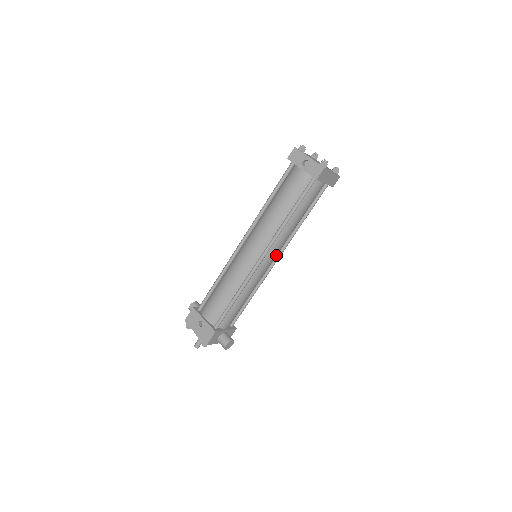
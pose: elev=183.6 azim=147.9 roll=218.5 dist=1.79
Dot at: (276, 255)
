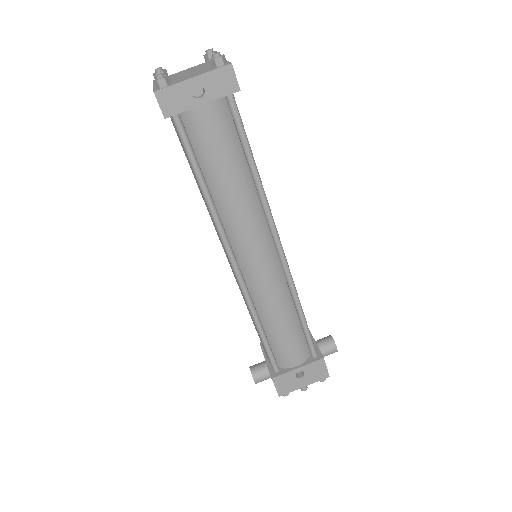
Dot at: occluded
